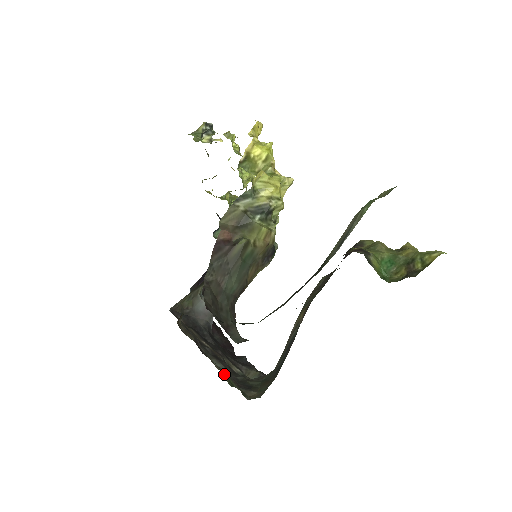
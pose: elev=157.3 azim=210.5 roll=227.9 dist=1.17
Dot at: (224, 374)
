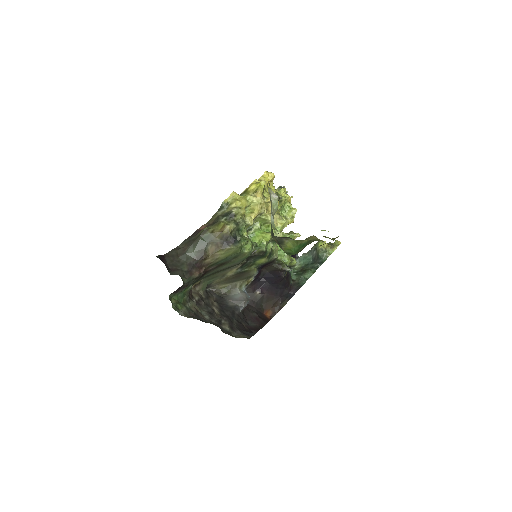
Dot at: (176, 300)
